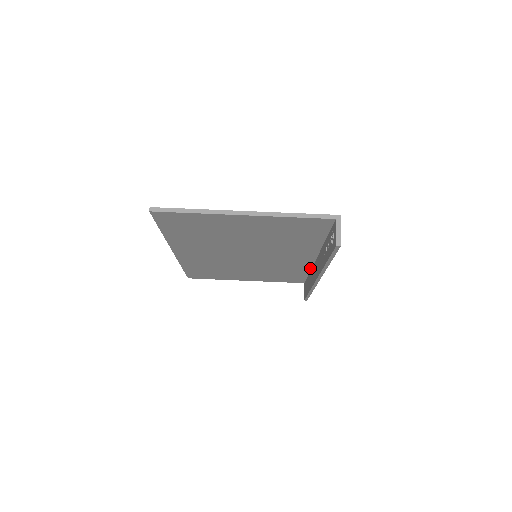
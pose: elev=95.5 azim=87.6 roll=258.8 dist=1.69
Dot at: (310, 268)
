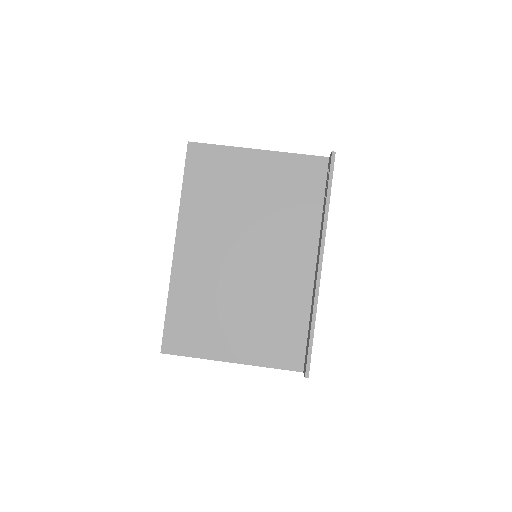
Dot at: (310, 302)
